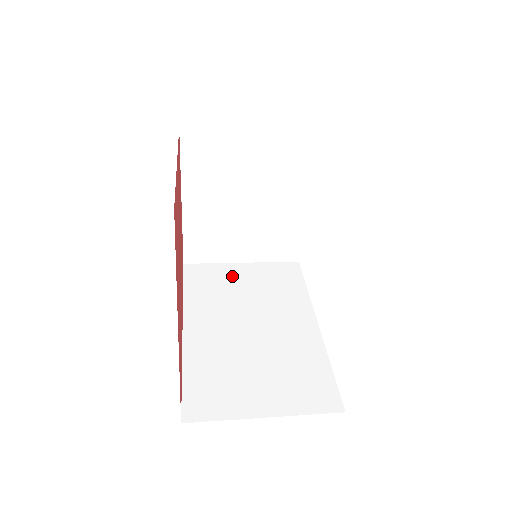
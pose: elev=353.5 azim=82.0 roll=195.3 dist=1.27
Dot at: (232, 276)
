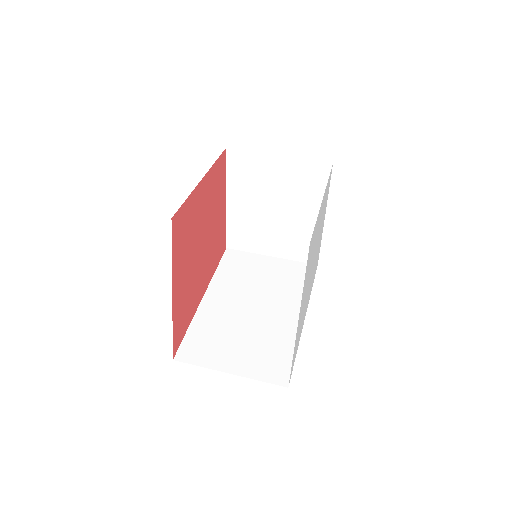
Dot at: (258, 265)
